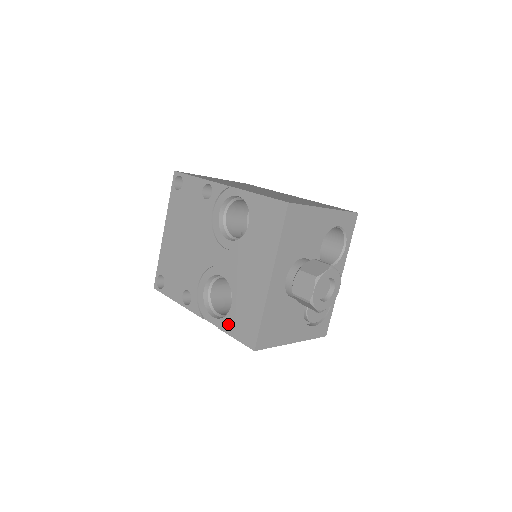
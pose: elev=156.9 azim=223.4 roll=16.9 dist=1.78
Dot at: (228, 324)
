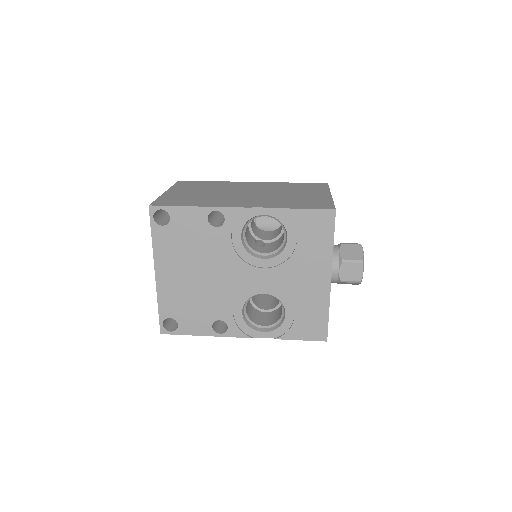
Dot at: (288, 331)
